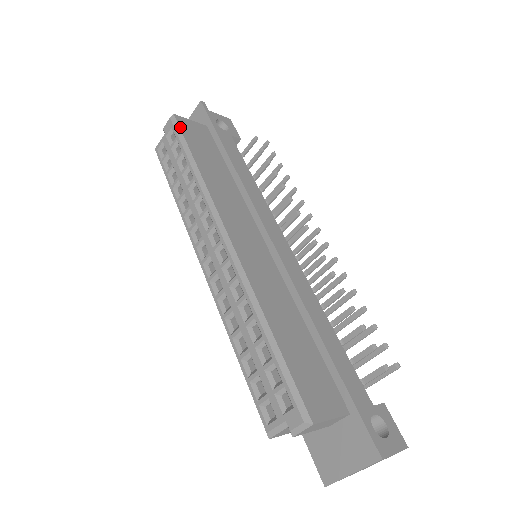
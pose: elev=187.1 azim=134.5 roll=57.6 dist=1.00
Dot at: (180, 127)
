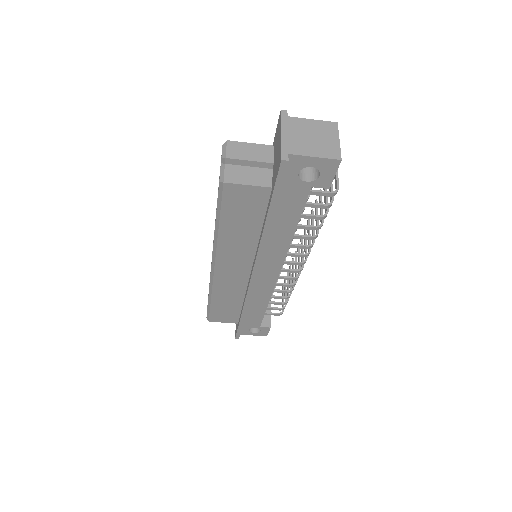
Dot at: occluded
